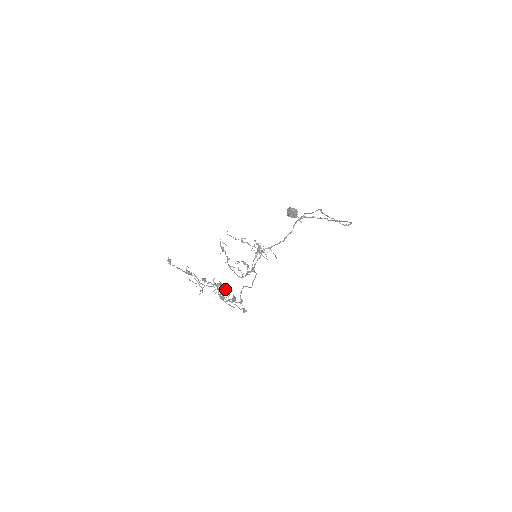
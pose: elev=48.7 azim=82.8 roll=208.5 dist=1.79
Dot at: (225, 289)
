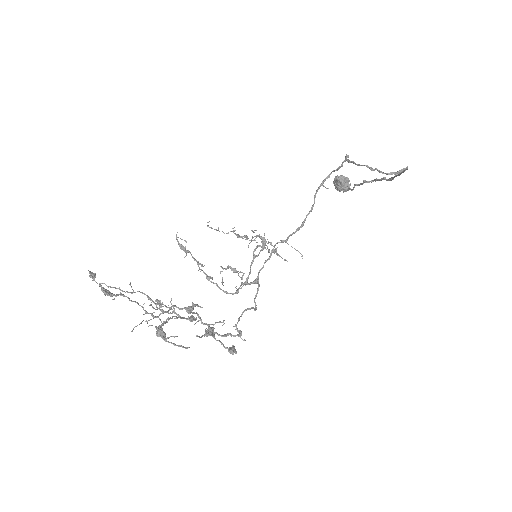
Dot at: (191, 315)
